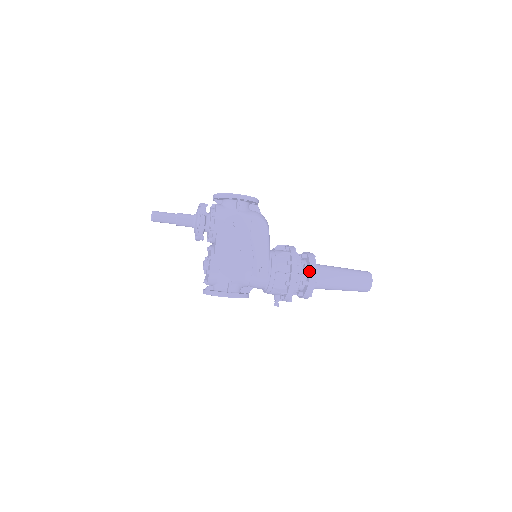
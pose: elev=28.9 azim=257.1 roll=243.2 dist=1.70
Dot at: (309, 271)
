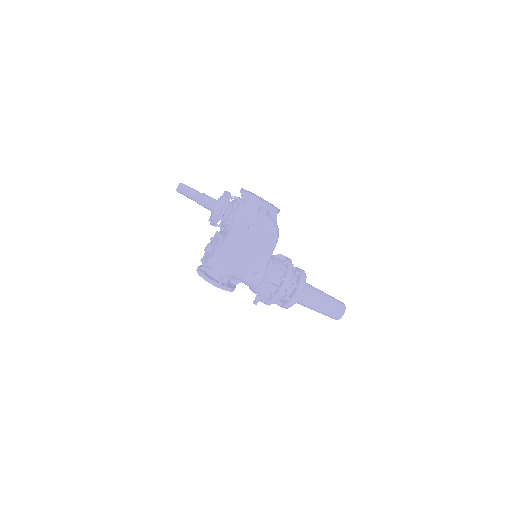
Dot at: (295, 291)
